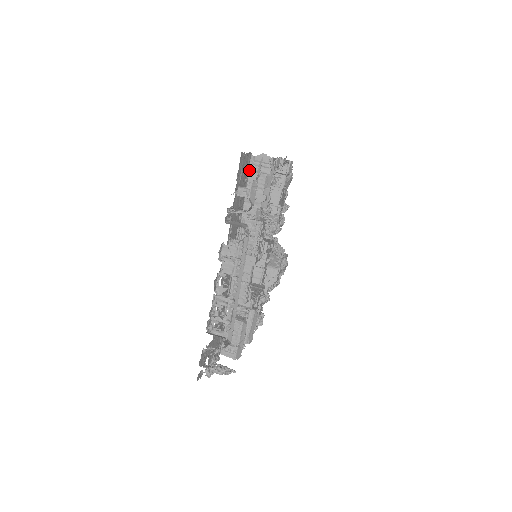
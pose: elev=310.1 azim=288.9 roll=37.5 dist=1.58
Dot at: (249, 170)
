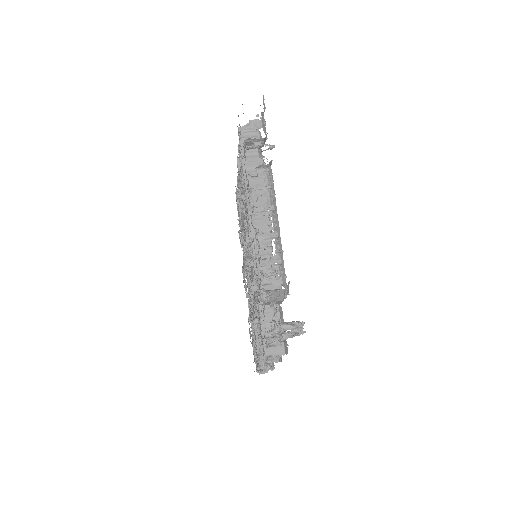
Dot at: (239, 141)
